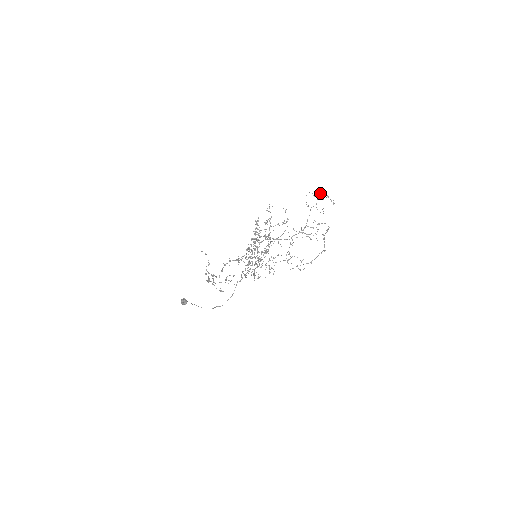
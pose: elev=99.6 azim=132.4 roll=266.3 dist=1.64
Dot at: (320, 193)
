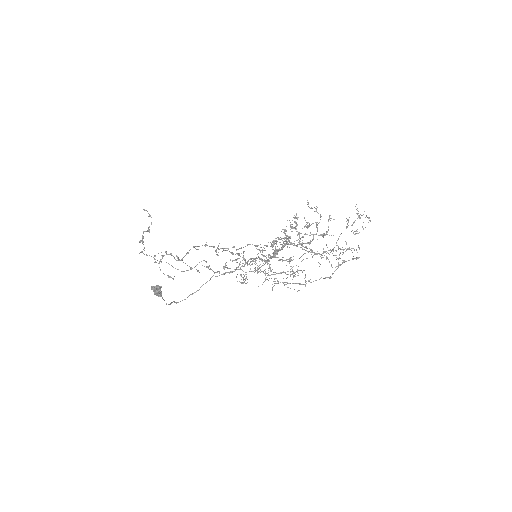
Dot at: (358, 211)
